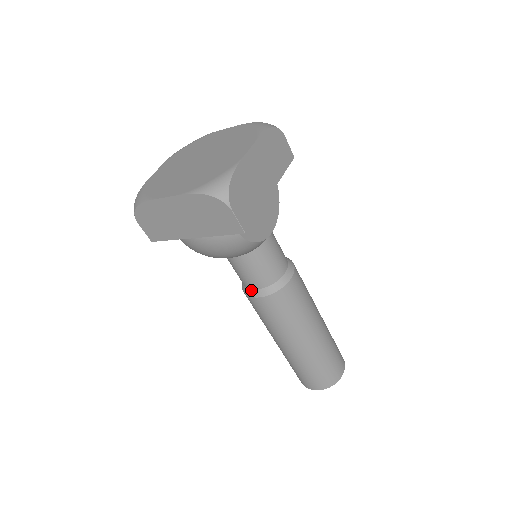
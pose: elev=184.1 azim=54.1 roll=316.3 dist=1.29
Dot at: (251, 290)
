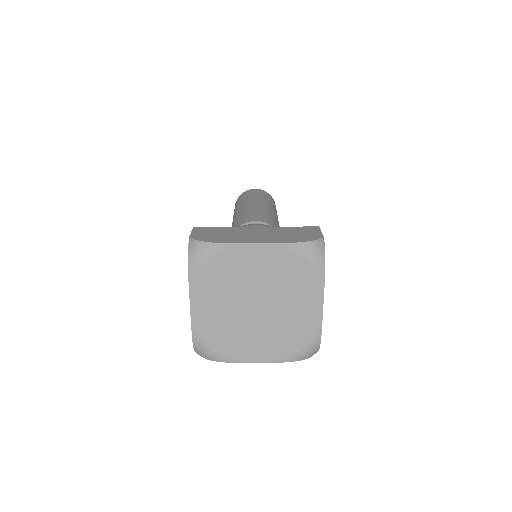
Dot at: occluded
